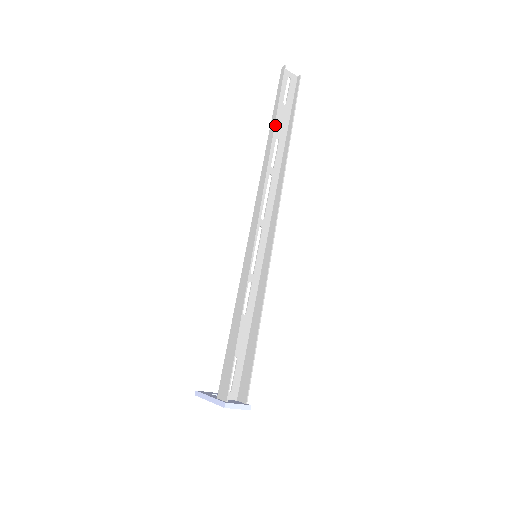
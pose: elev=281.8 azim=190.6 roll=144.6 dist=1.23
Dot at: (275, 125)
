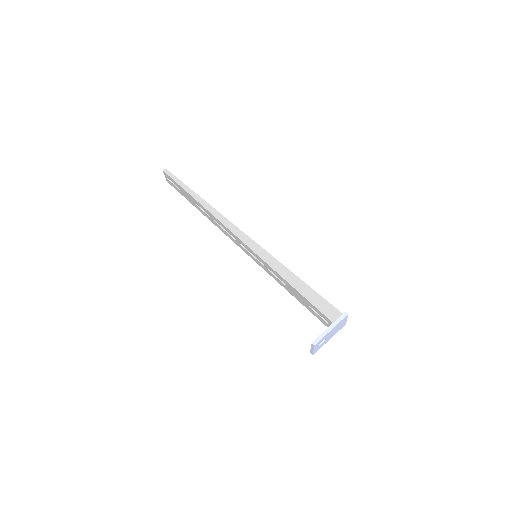
Dot at: (195, 193)
